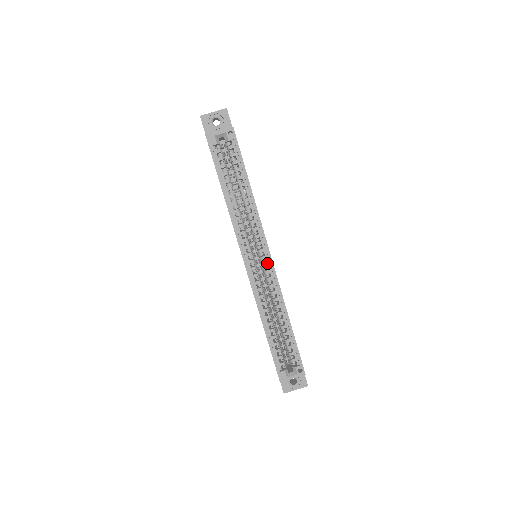
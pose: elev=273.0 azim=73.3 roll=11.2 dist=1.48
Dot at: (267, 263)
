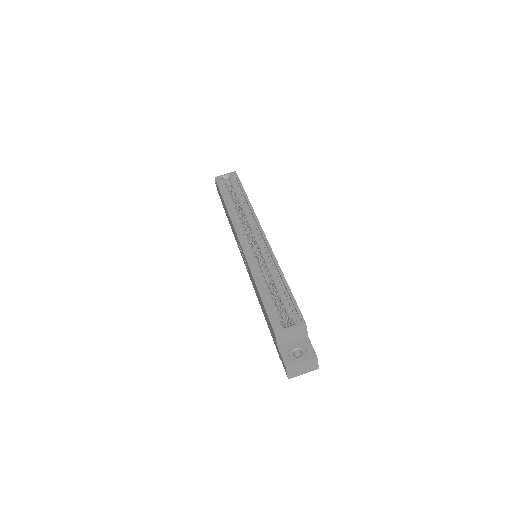
Dot at: (261, 239)
